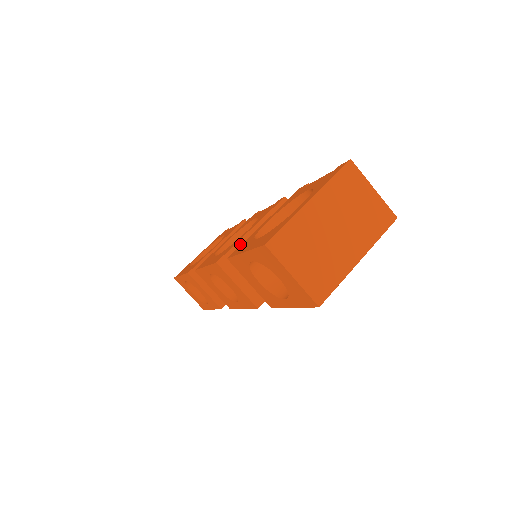
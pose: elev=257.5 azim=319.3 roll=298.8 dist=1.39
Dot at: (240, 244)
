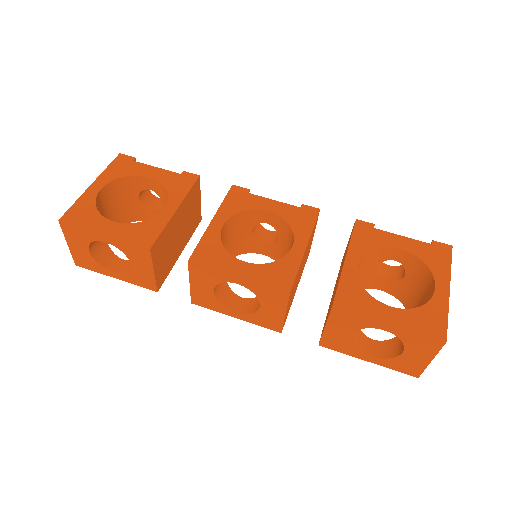
Dot at: occluded
